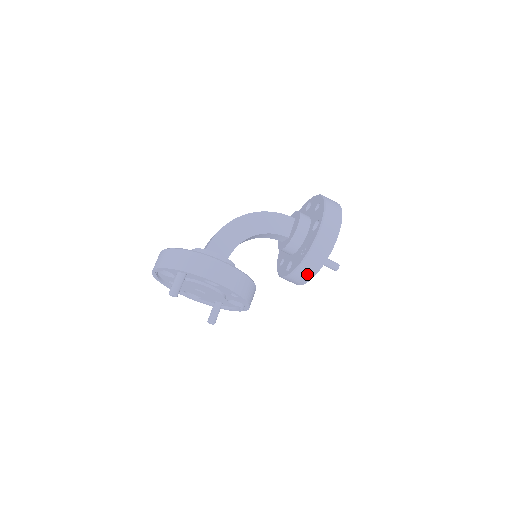
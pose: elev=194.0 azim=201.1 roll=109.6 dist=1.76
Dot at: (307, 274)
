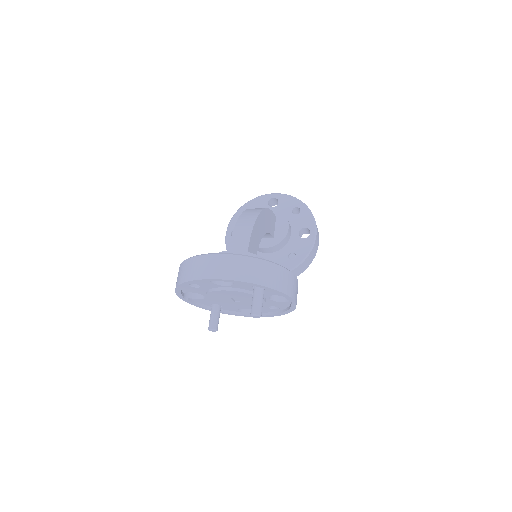
Dot at: occluded
